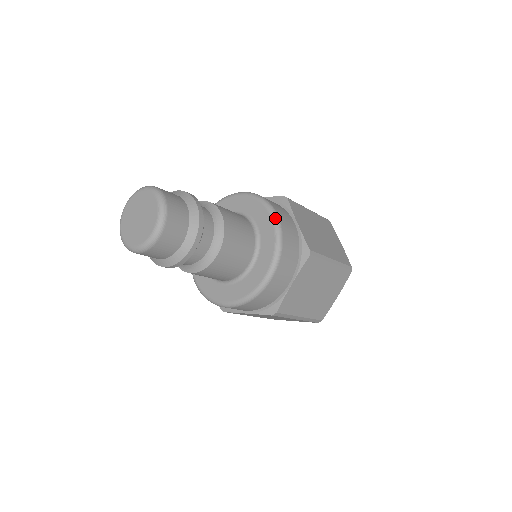
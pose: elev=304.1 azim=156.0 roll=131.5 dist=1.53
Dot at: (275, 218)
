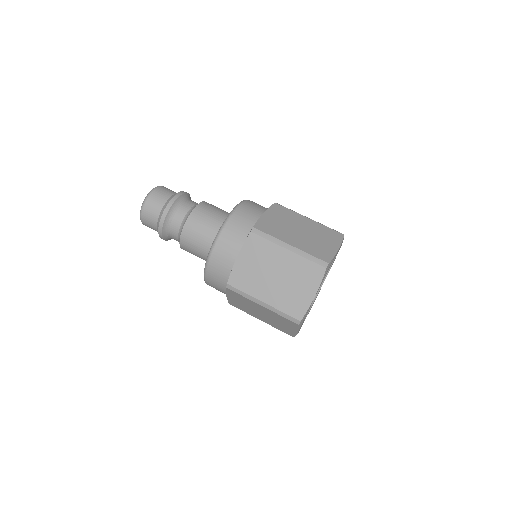
Dot at: (236, 206)
